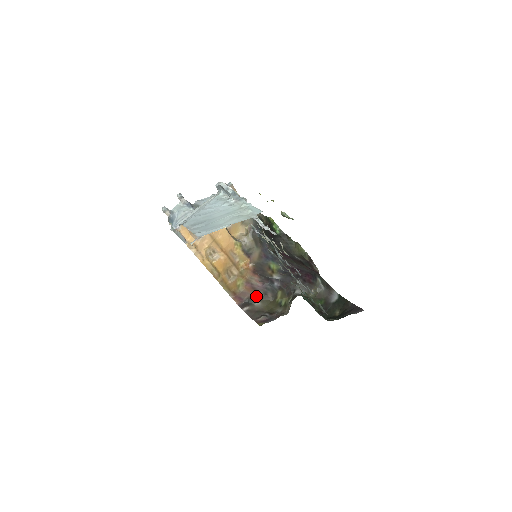
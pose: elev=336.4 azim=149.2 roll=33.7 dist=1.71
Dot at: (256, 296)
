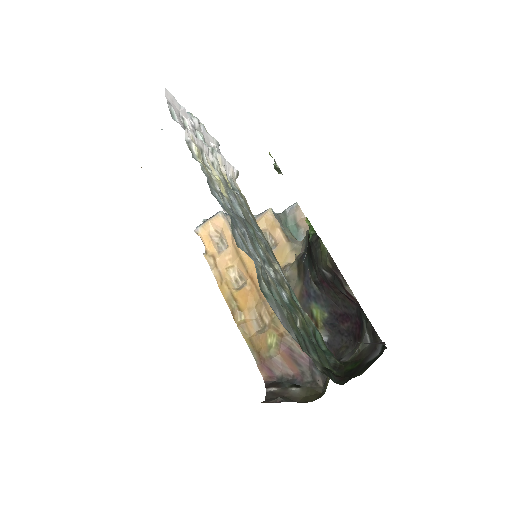
Dot at: (298, 377)
